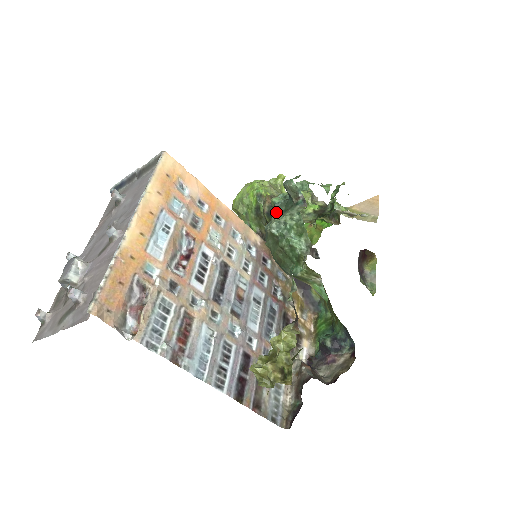
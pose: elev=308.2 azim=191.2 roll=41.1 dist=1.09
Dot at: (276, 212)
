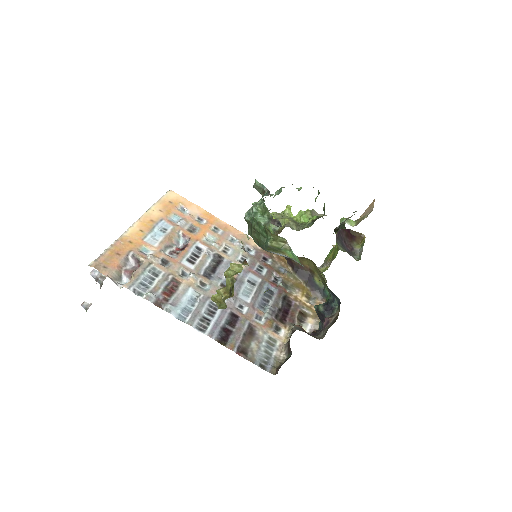
Dot at: occluded
